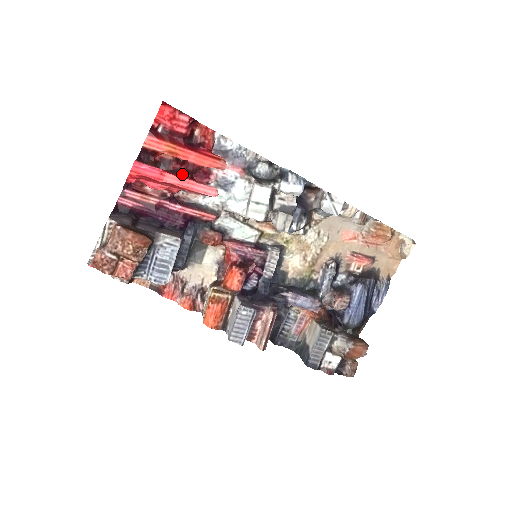
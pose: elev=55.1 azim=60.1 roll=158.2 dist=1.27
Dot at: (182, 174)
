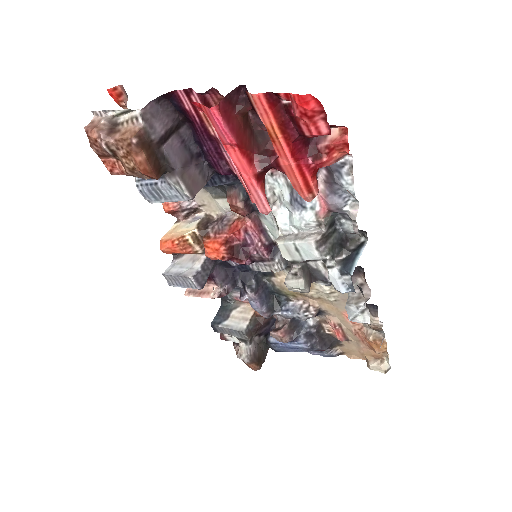
Dot at: (258, 159)
